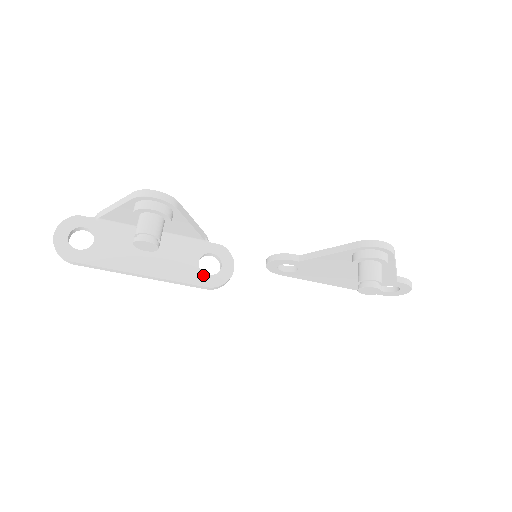
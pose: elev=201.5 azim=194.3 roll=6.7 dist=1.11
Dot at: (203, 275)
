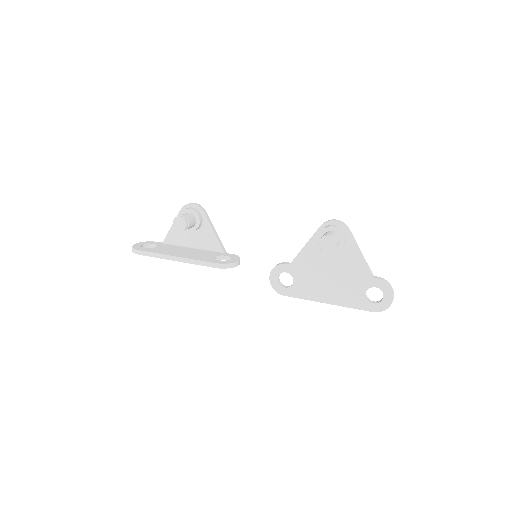
Dot at: (216, 260)
